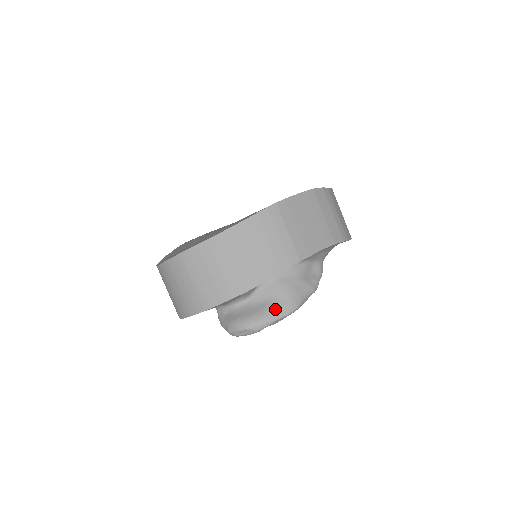
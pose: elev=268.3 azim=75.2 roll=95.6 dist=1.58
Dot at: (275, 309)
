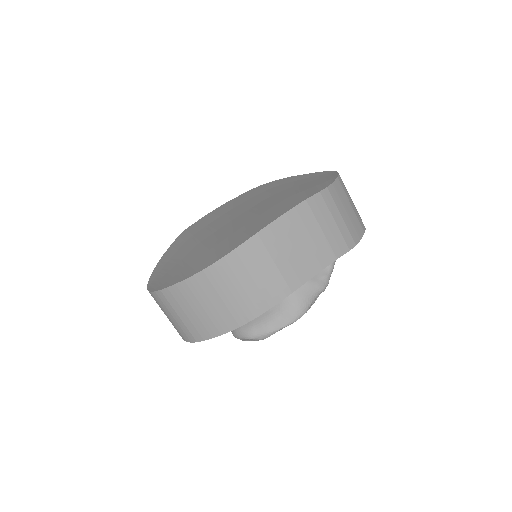
Dot at: (279, 318)
